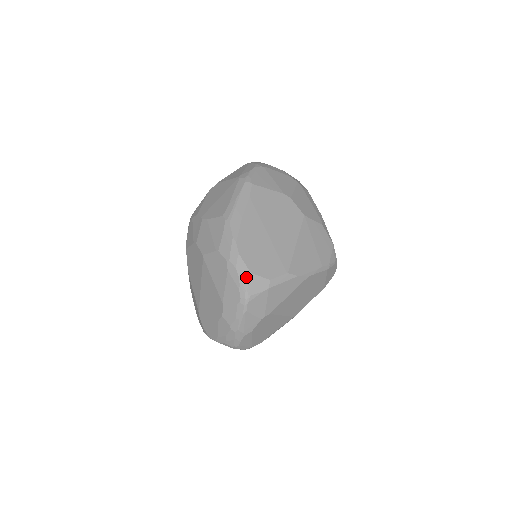
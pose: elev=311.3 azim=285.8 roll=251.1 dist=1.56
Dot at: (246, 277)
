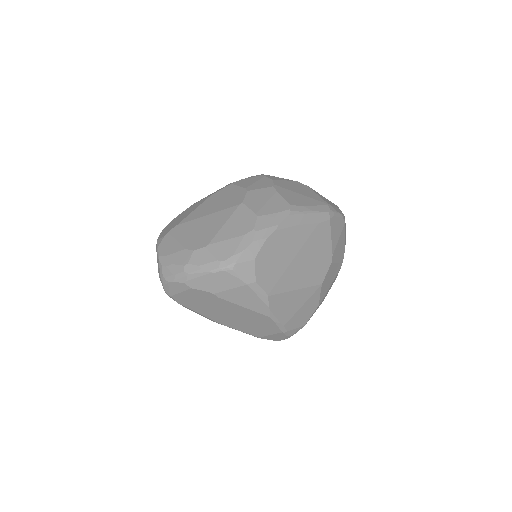
Dot at: (249, 256)
